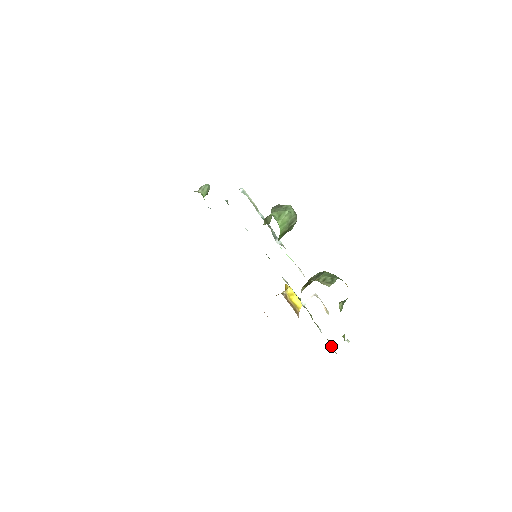
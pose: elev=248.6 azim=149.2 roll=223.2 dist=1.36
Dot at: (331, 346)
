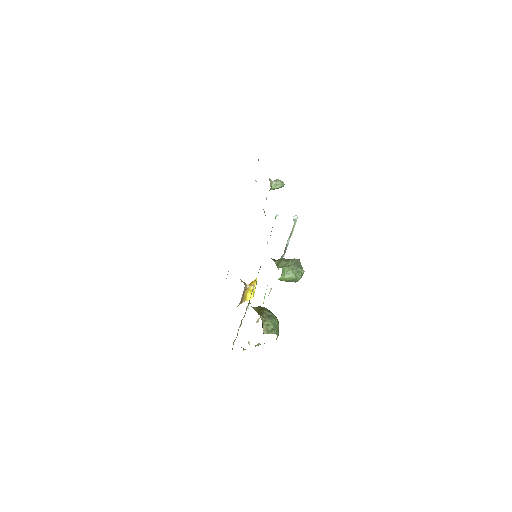
Dot at: (235, 339)
